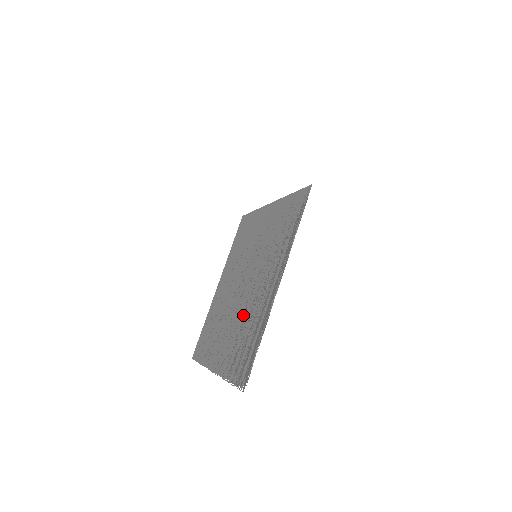
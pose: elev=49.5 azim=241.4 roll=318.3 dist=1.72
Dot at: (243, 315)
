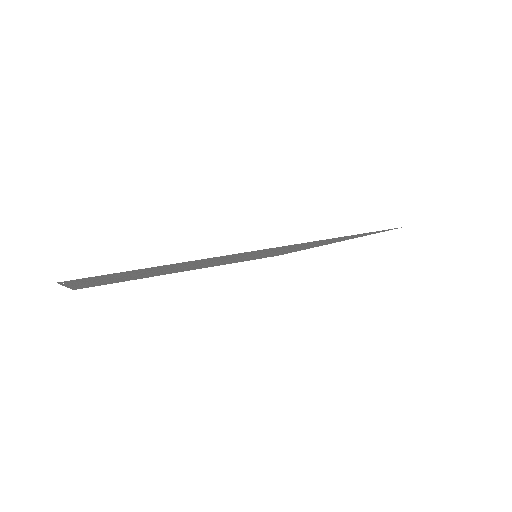
Dot at: occluded
